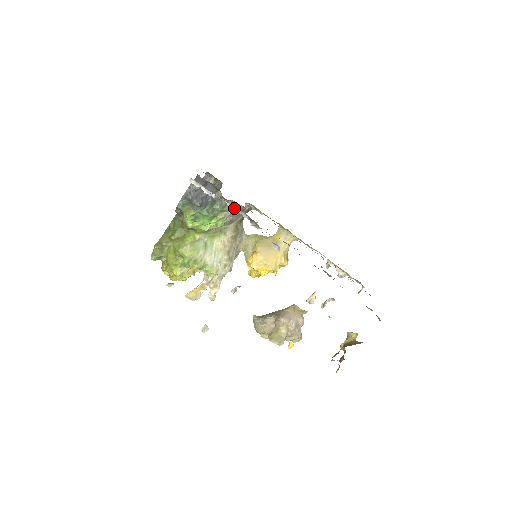
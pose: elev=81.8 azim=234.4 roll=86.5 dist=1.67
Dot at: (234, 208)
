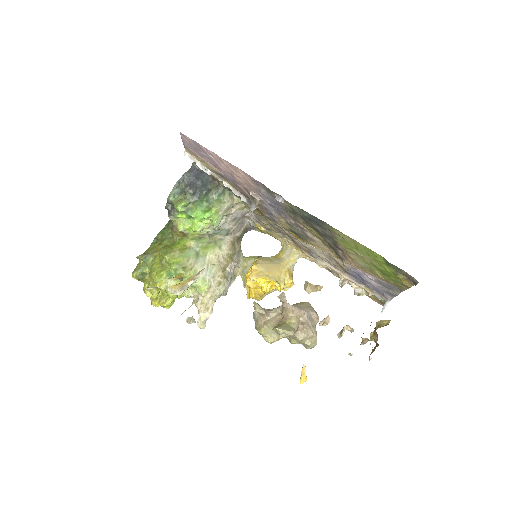
Dot at: (231, 189)
